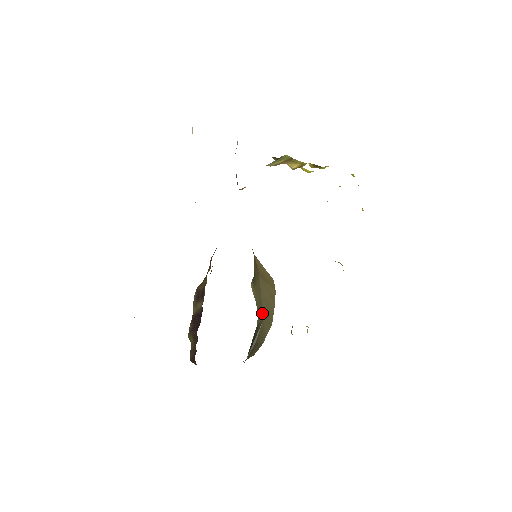
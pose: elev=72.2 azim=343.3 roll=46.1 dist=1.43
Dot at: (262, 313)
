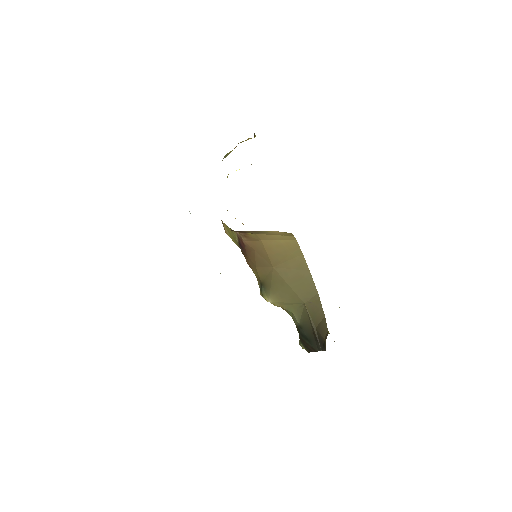
Dot at: (299, 299)
